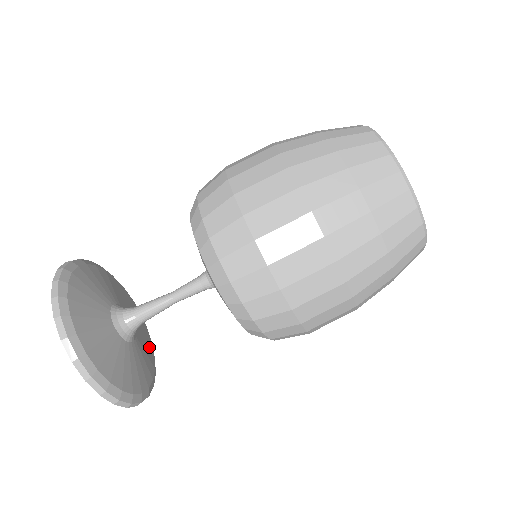
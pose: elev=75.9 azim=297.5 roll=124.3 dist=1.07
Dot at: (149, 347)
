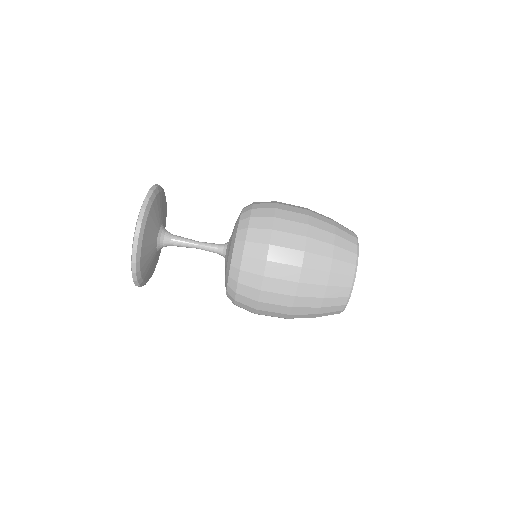
Dot at: occluded
